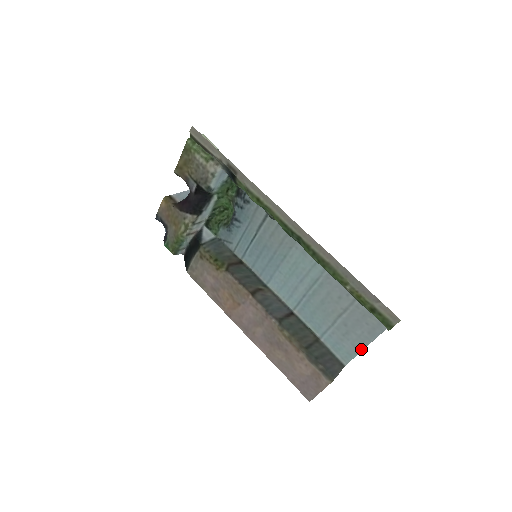
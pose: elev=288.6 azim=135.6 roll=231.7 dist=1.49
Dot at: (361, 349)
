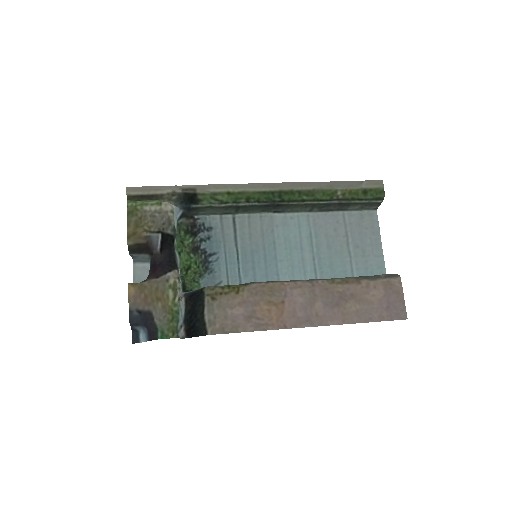
Dot at: (382, 253)
